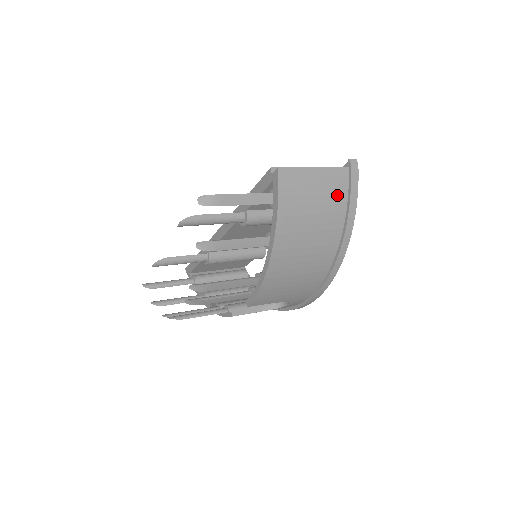
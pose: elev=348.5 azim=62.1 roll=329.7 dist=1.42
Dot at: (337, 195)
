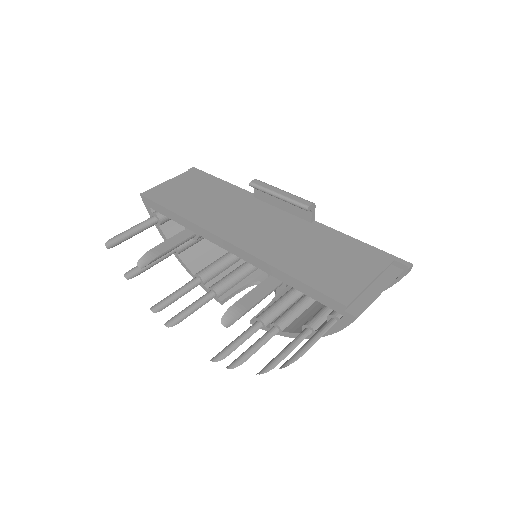
Dot at: occluded
